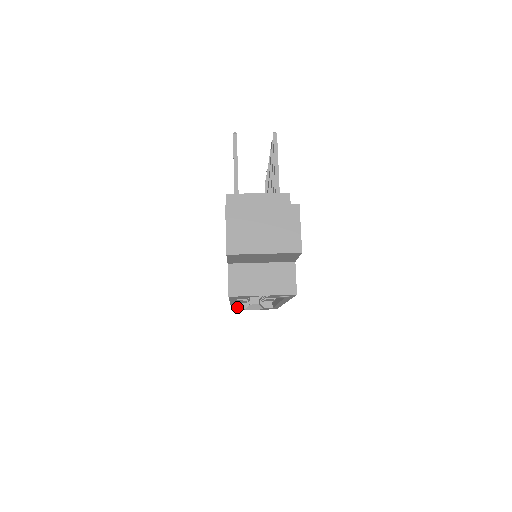
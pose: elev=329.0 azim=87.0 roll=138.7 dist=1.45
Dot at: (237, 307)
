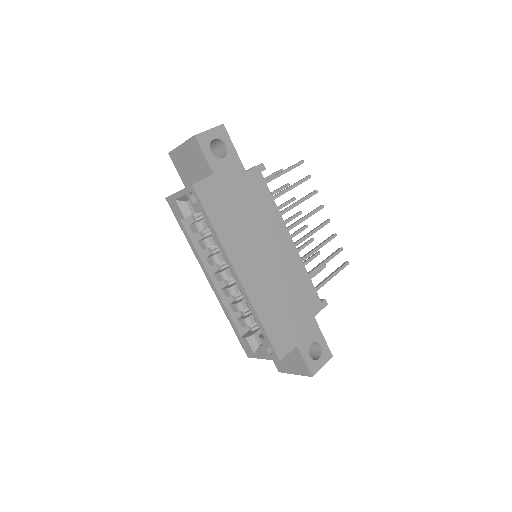
Dot at: (228, 312)
